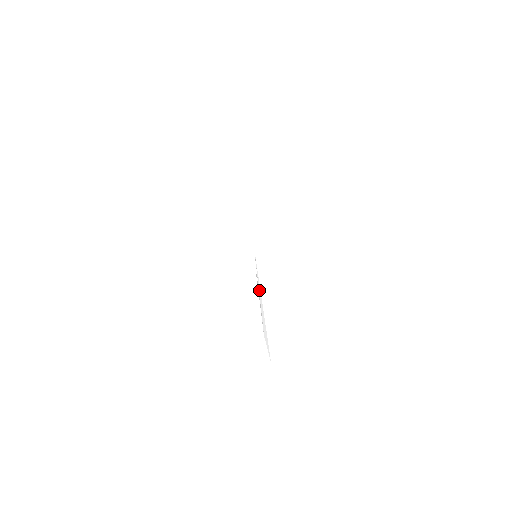
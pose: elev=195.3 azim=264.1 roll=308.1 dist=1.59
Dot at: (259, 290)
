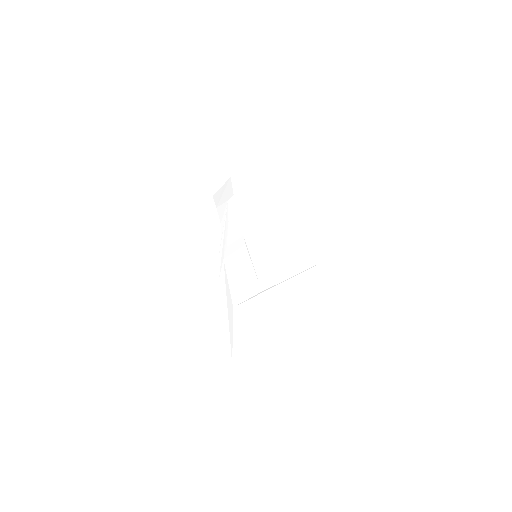
Dot at: (224, 293)
